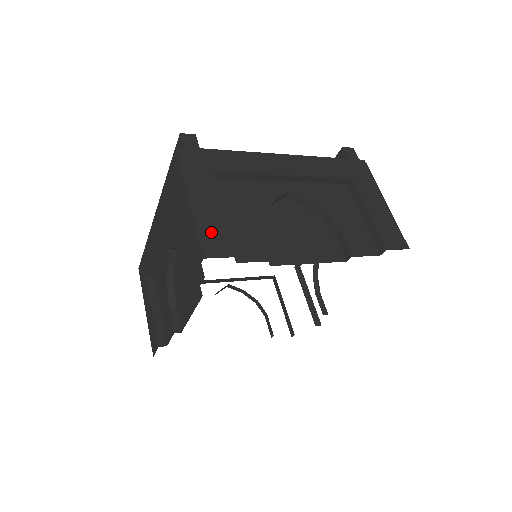
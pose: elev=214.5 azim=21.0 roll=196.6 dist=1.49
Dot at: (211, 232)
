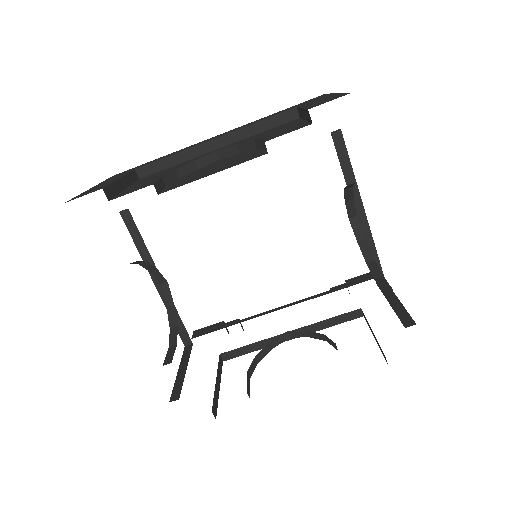
Dot at: occluded
